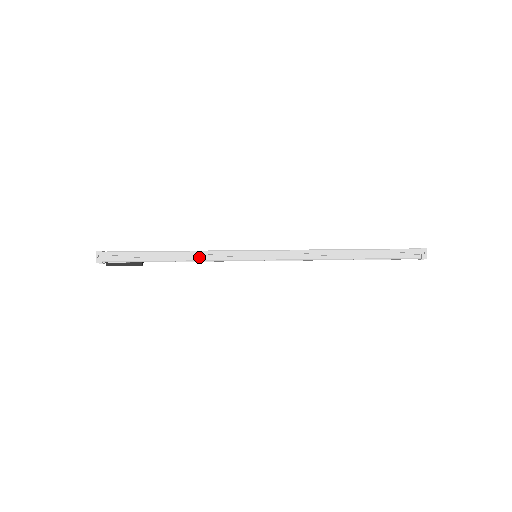
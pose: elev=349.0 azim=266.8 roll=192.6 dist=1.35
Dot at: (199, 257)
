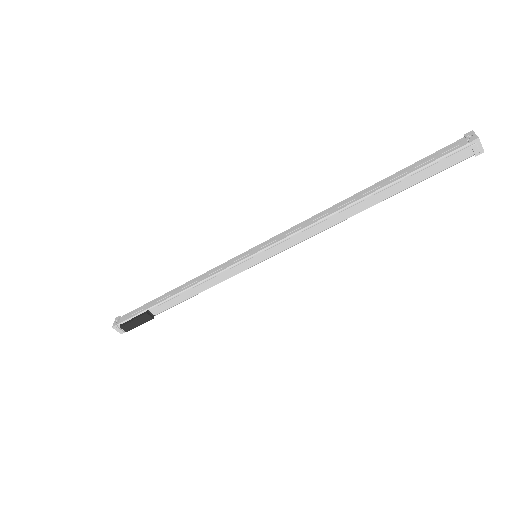
Dot at: (197, 281)
